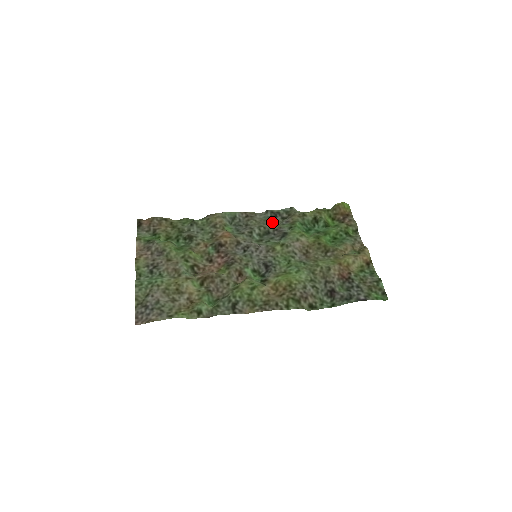
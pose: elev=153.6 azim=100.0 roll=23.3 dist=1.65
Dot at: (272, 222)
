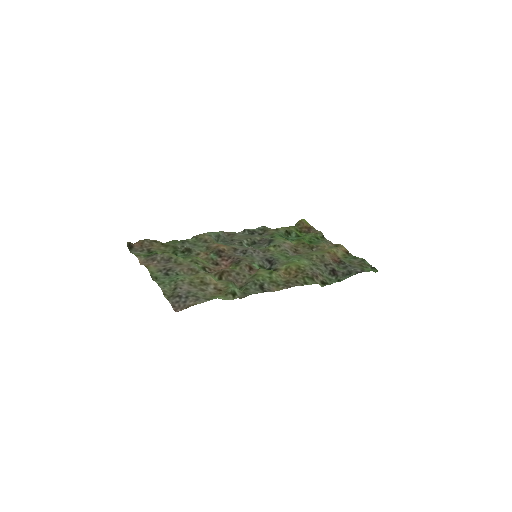
Dot at: (253, 236)
